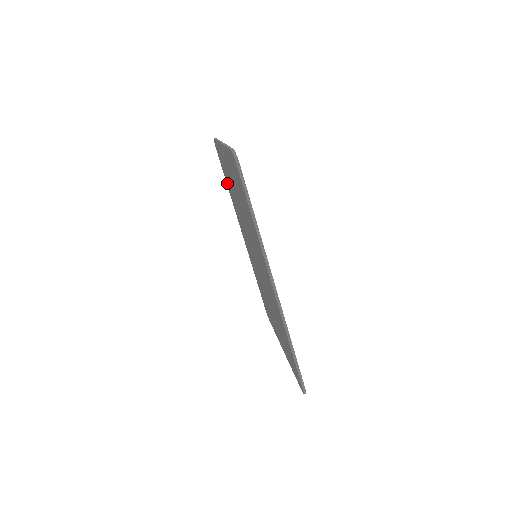
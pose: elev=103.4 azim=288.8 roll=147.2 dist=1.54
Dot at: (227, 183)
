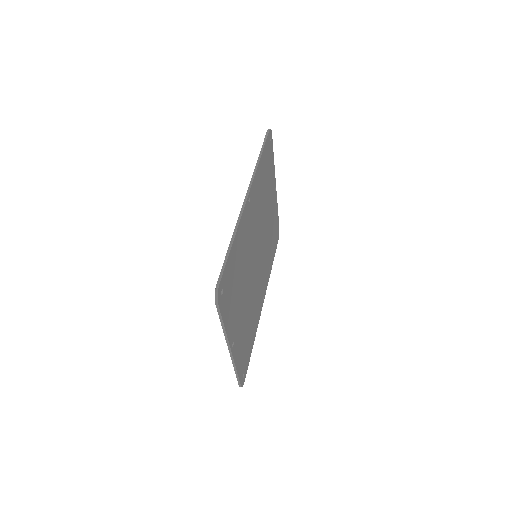
Dot at: occluded
